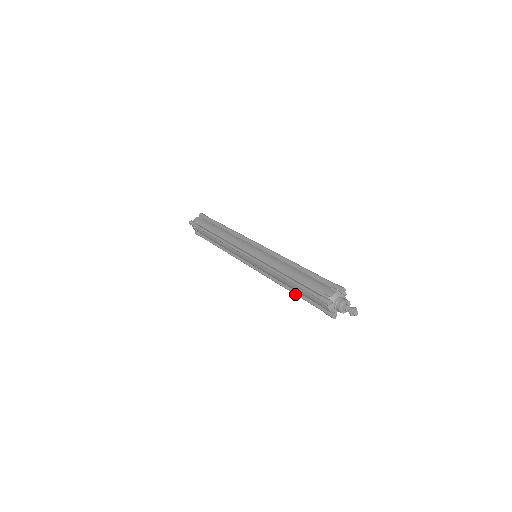
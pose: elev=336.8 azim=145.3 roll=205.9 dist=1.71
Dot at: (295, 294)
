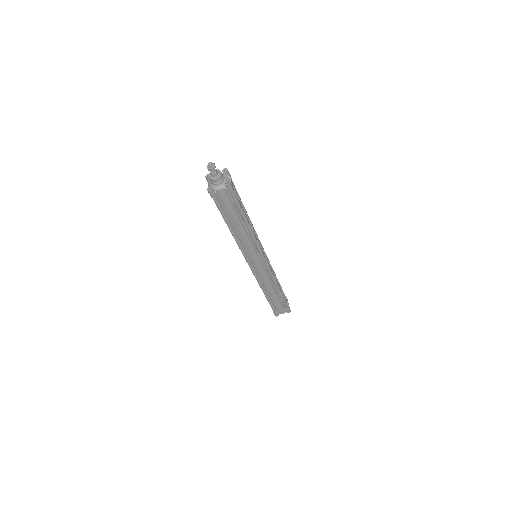
Dot at: (227, 224)
